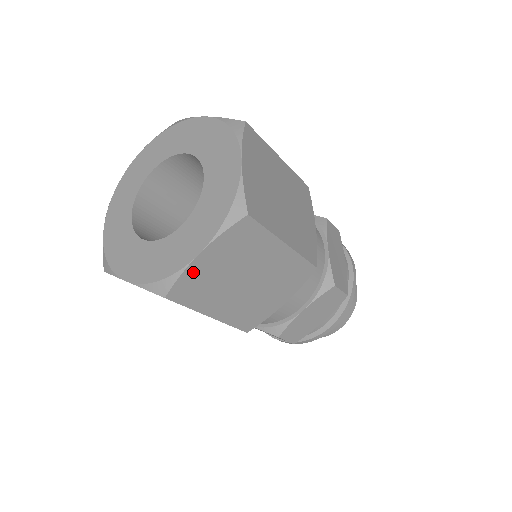
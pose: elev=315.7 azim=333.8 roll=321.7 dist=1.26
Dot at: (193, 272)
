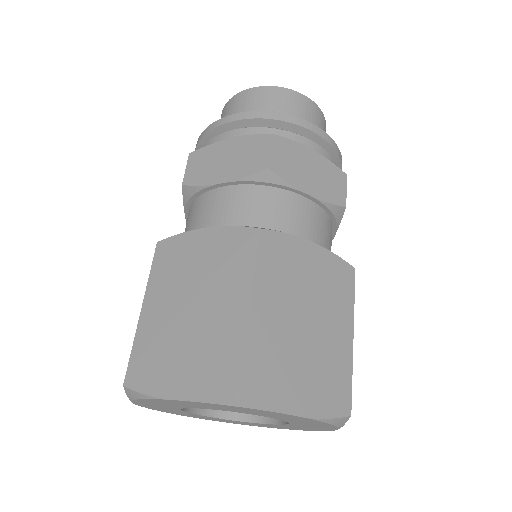
Dot at: occluded
